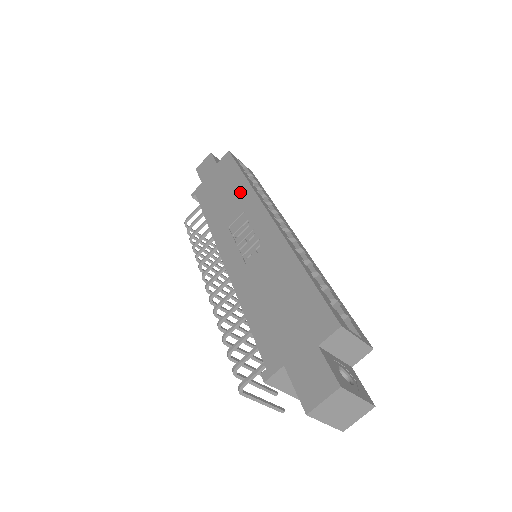
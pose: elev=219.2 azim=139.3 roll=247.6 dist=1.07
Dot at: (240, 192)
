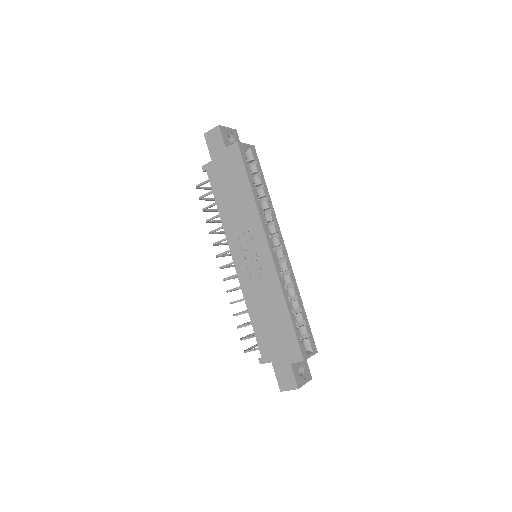
Dot at: (248, 207)
